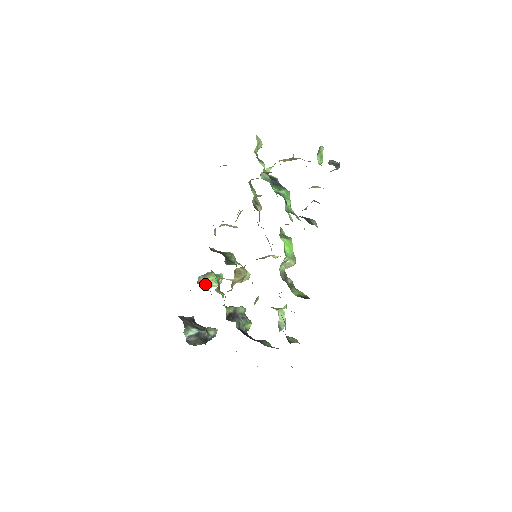
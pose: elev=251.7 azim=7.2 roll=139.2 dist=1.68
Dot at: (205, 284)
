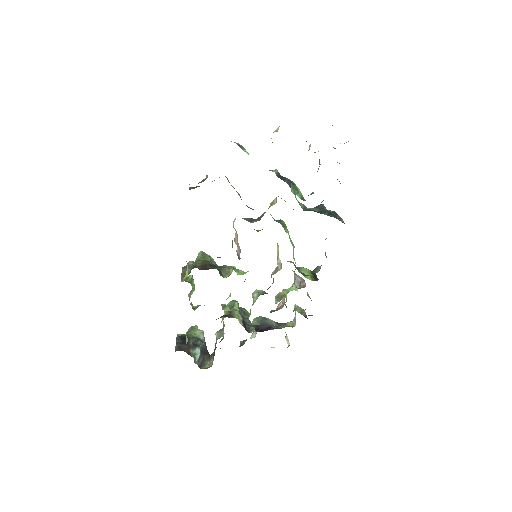
Dot at: (189, 300)
